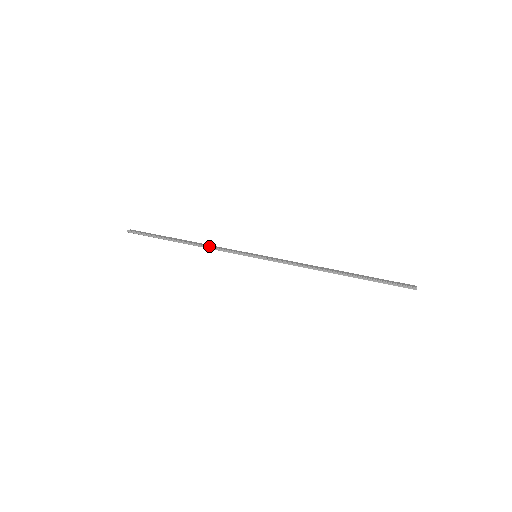
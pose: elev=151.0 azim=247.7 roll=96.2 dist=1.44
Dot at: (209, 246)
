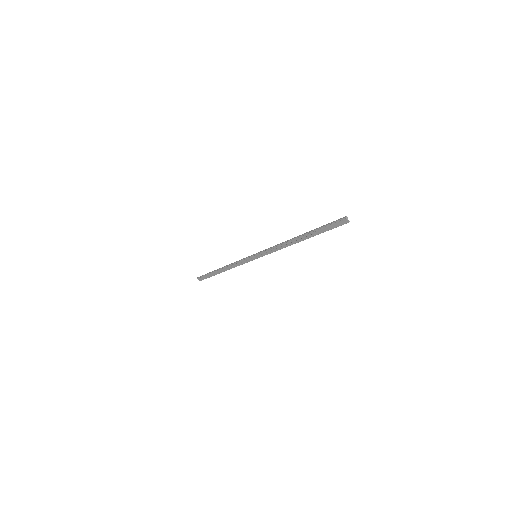
Dot at: (234, 264)
